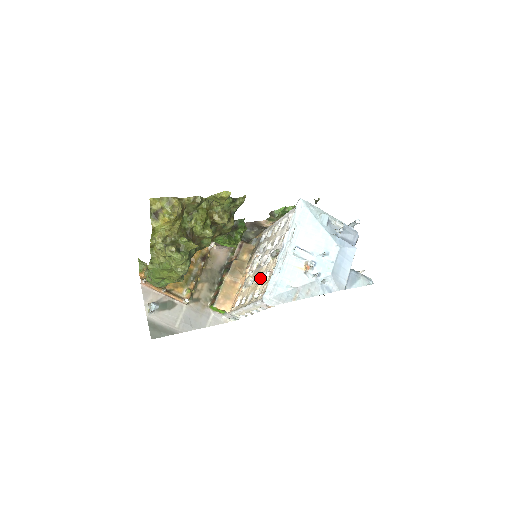
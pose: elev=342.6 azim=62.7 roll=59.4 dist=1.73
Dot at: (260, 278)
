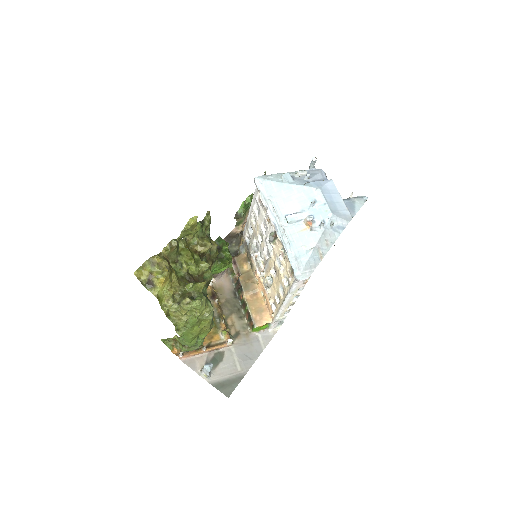
Dot at: (276, 268)
